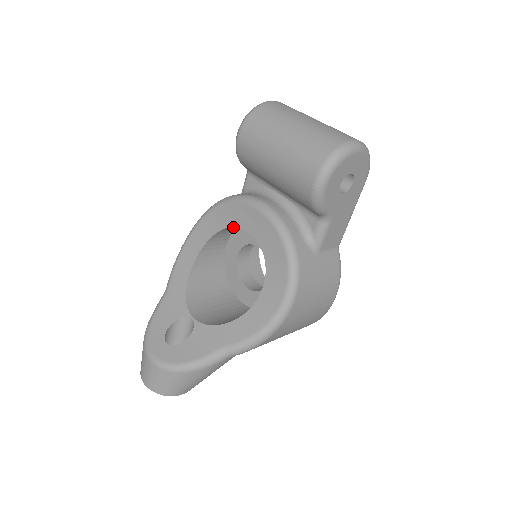
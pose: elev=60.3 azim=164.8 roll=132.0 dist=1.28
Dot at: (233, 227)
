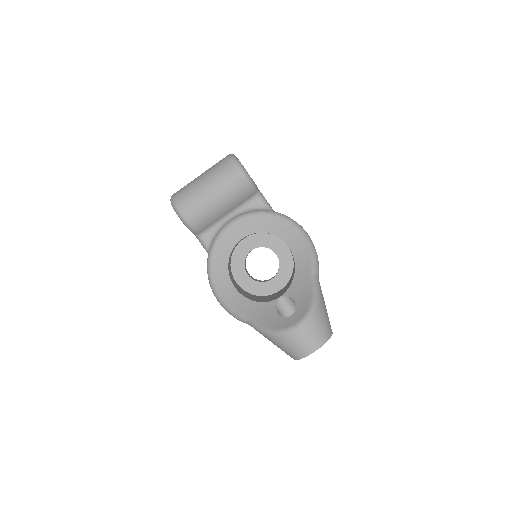
Dot at: (230, 259)
